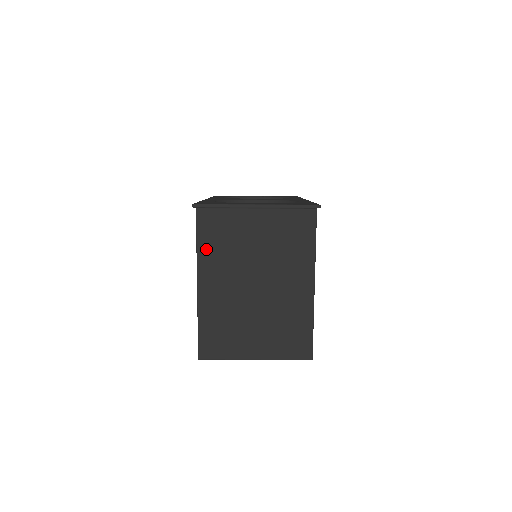
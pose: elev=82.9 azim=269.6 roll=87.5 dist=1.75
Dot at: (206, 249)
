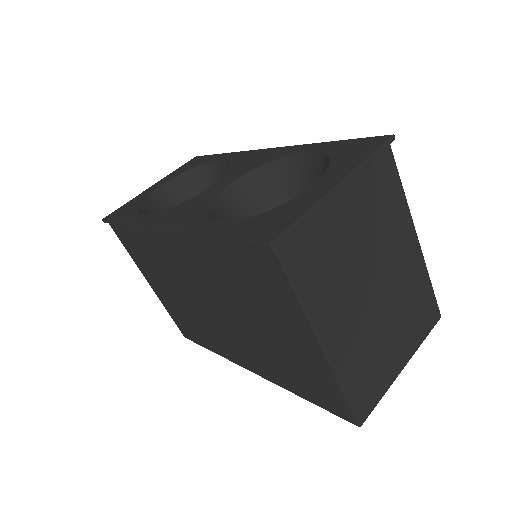
Dot at: (310, 293)
